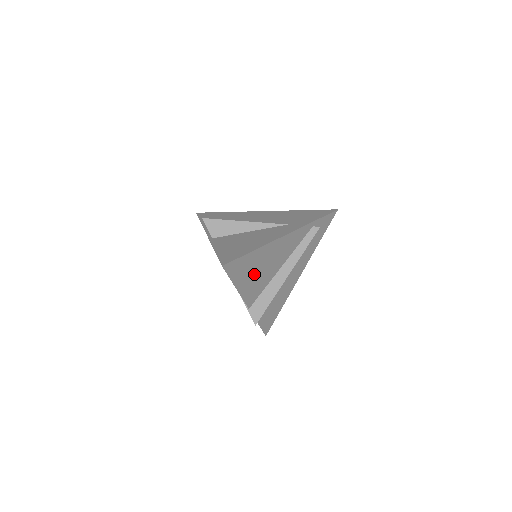
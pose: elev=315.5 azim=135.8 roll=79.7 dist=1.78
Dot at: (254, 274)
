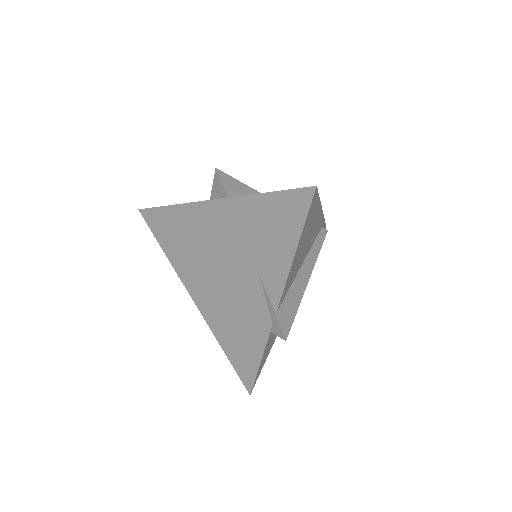
Dot at: (302, 246)
